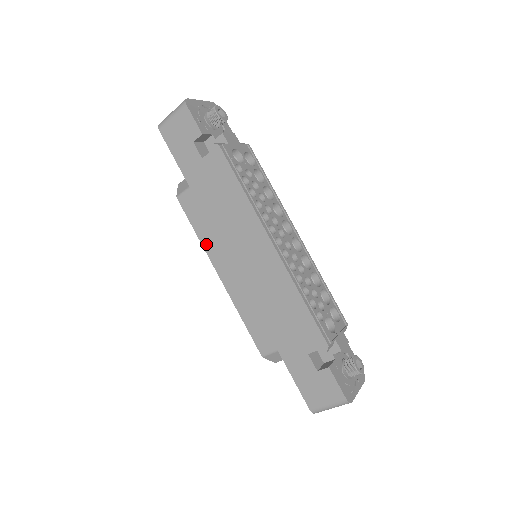
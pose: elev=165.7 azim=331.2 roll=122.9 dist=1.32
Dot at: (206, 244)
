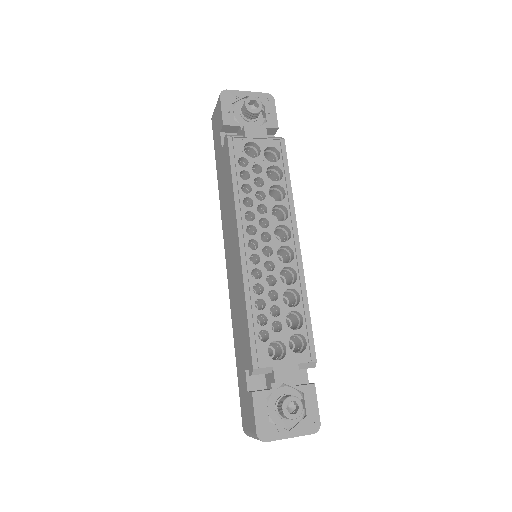
Dot at: occluded
